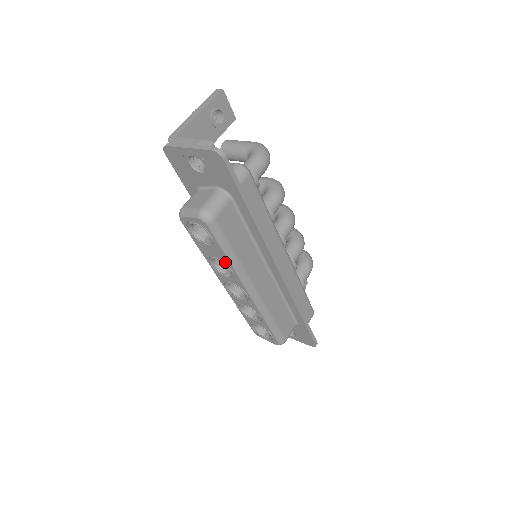
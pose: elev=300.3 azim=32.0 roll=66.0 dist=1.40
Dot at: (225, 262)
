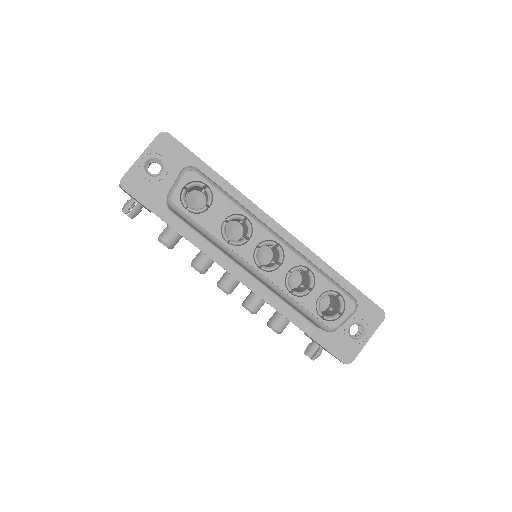
Dot at: (234, 213)
